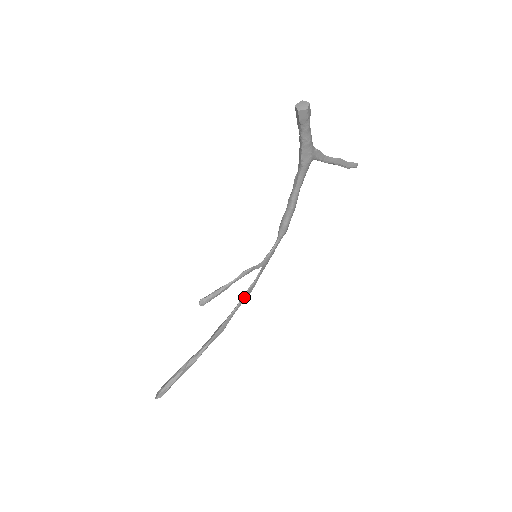
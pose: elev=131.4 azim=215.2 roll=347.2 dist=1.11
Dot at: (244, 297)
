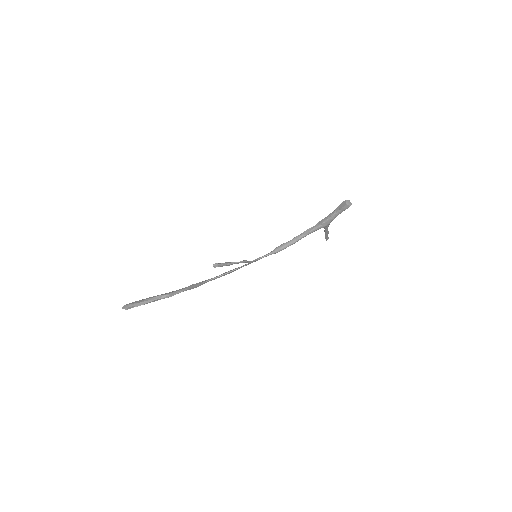
Dot at: (225, 274)
